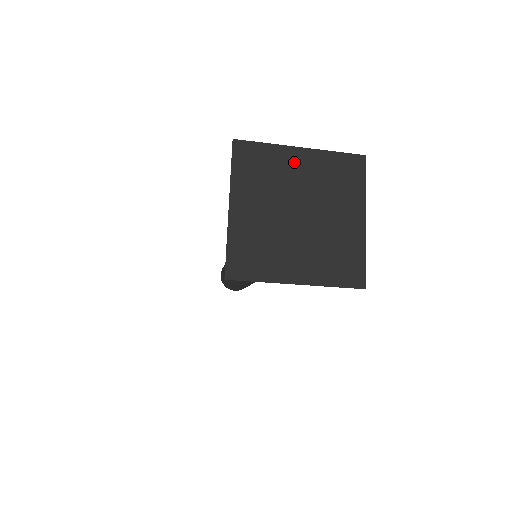
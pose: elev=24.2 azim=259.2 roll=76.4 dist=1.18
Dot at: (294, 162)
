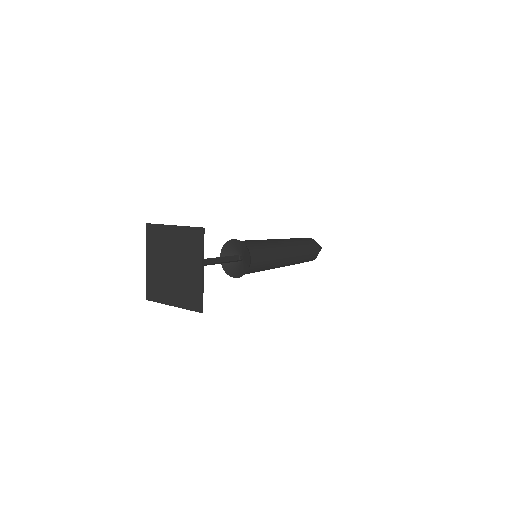
Dot at: (170, 235)
